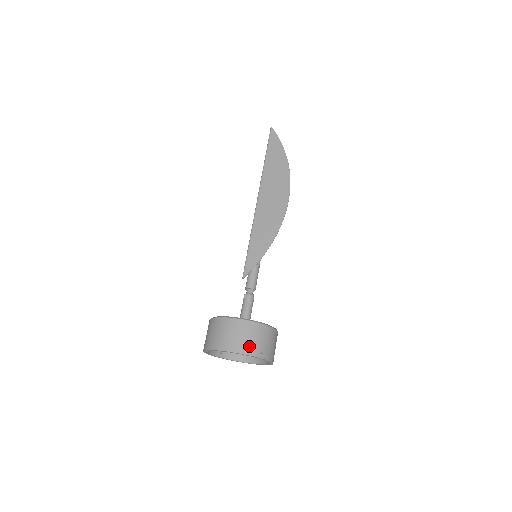
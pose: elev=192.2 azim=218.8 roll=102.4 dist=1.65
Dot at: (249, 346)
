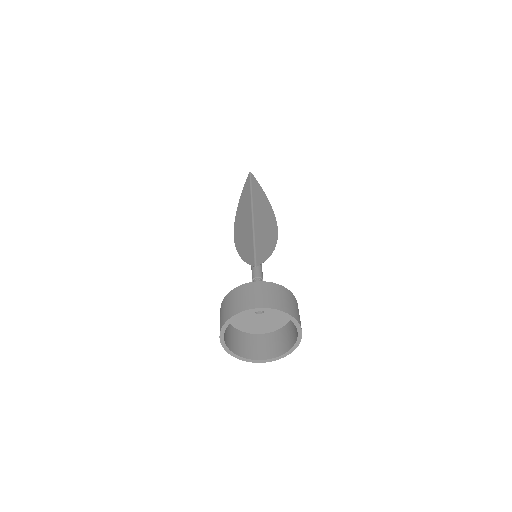
Dot at: (299, 319)
